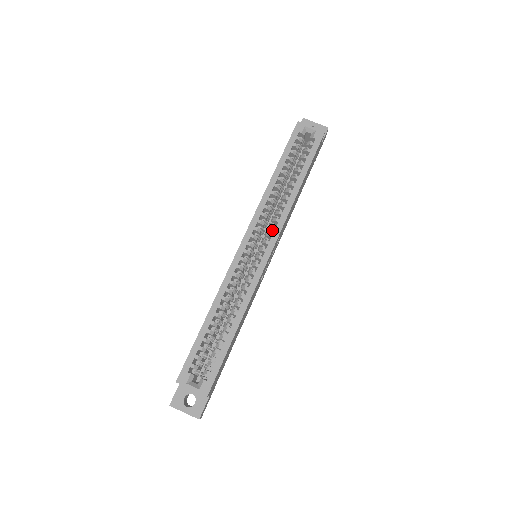
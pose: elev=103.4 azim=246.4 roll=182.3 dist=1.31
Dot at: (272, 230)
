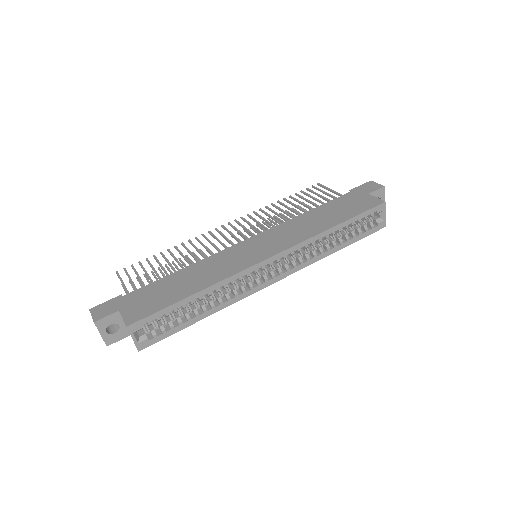
Dot at: (291, 263)
